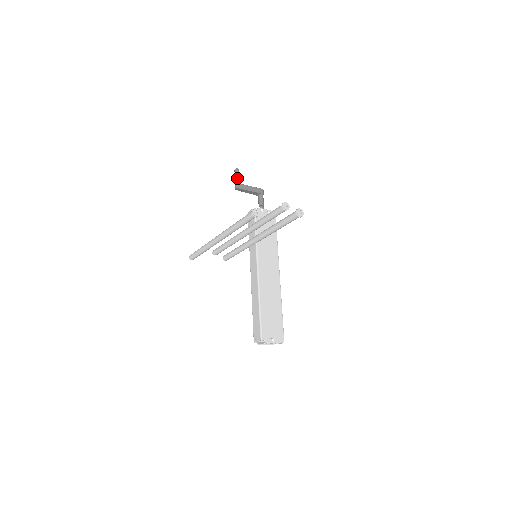
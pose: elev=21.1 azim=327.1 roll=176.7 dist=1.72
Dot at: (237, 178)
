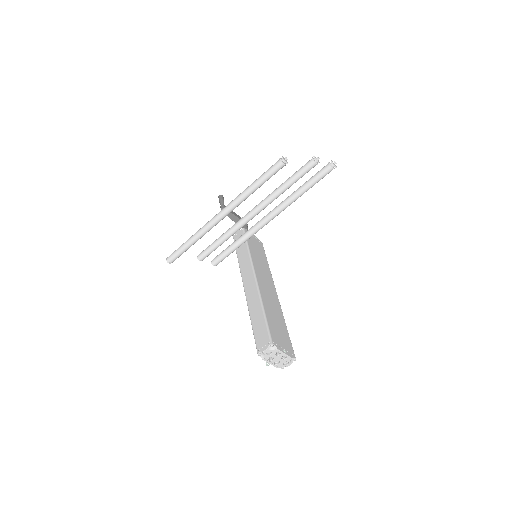
Dot at: (223, 201)
